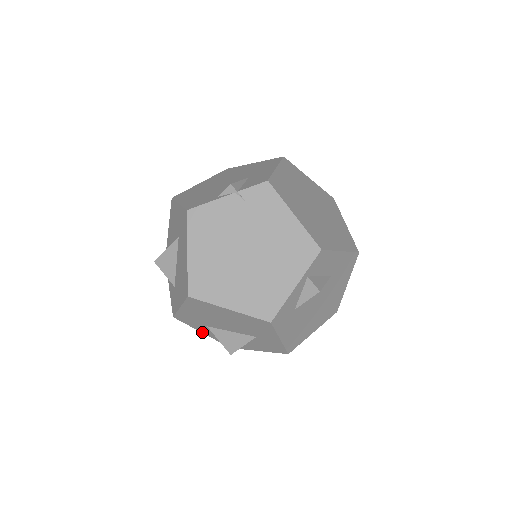
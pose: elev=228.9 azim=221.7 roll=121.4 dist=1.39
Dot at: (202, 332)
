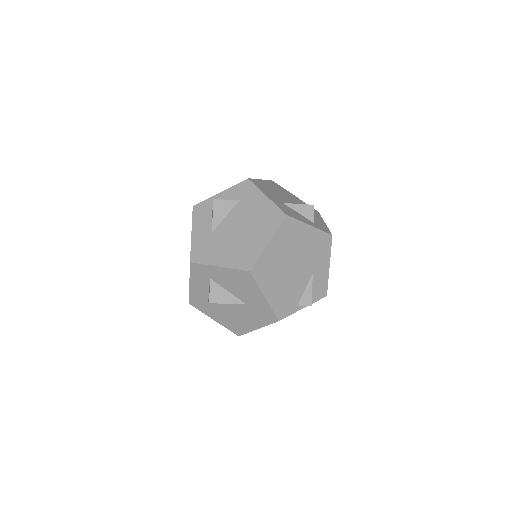
Dot at: occluded
